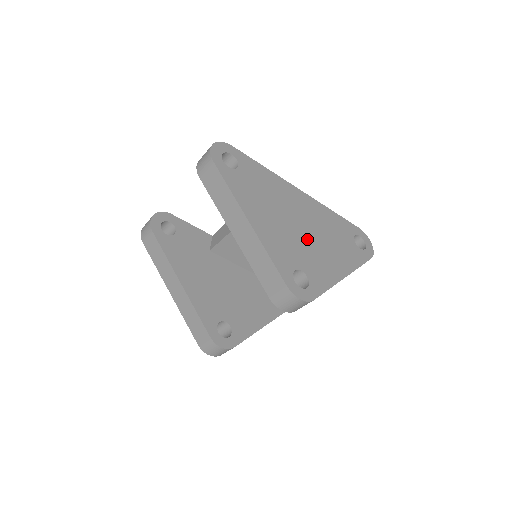
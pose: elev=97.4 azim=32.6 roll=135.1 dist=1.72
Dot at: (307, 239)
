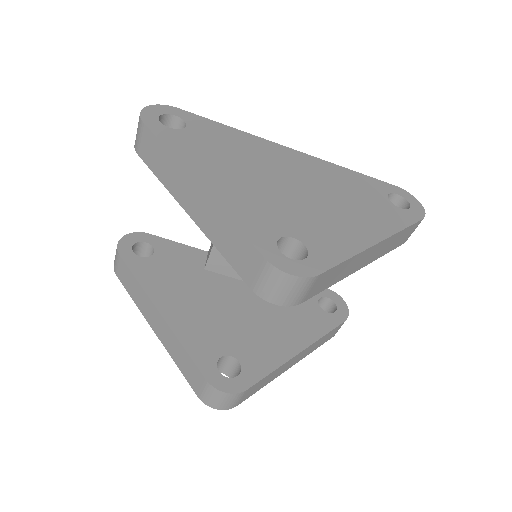
Dot at: (303, 200)
